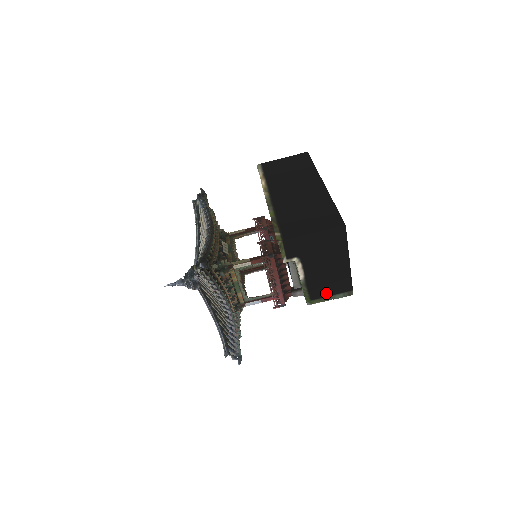
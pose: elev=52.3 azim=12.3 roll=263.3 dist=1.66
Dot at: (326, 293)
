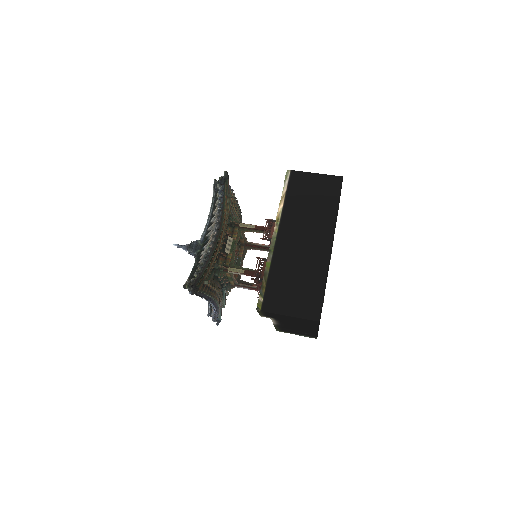
Dot at: (294, 332)
